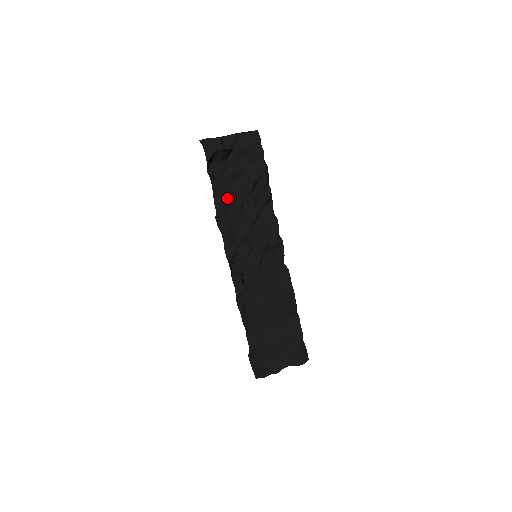
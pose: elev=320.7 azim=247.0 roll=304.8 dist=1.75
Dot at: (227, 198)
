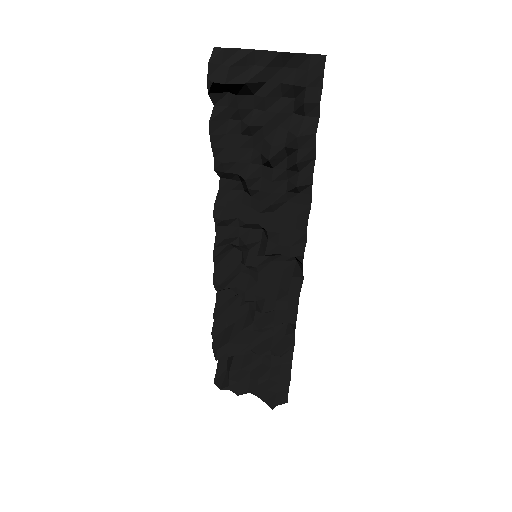
Dot at: (233, 159)
